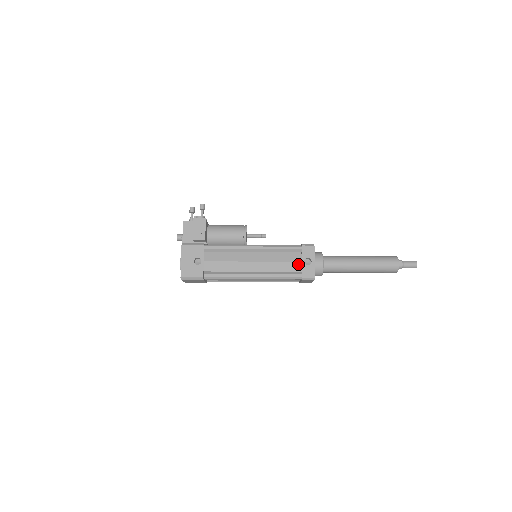
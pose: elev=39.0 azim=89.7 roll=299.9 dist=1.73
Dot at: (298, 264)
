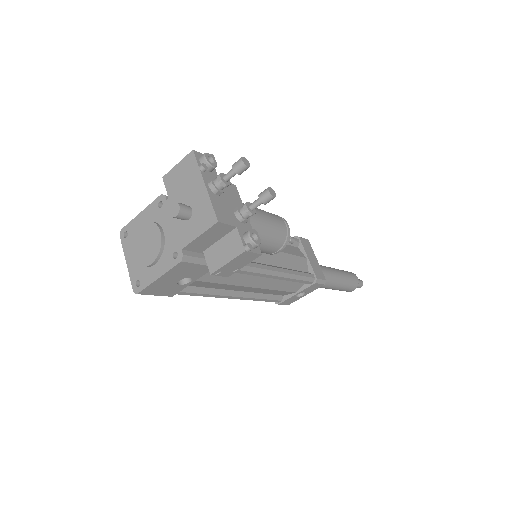
Dot at: (290, 293)
